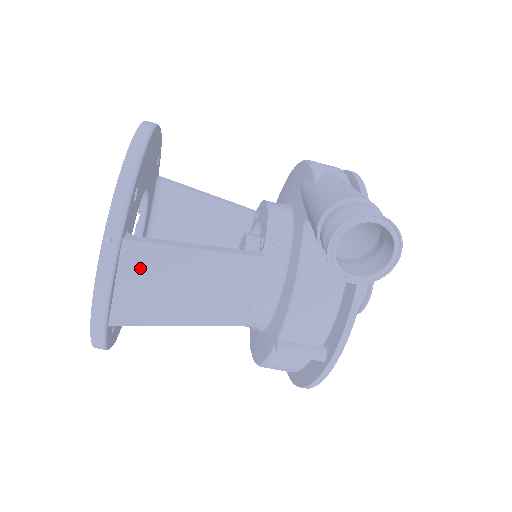
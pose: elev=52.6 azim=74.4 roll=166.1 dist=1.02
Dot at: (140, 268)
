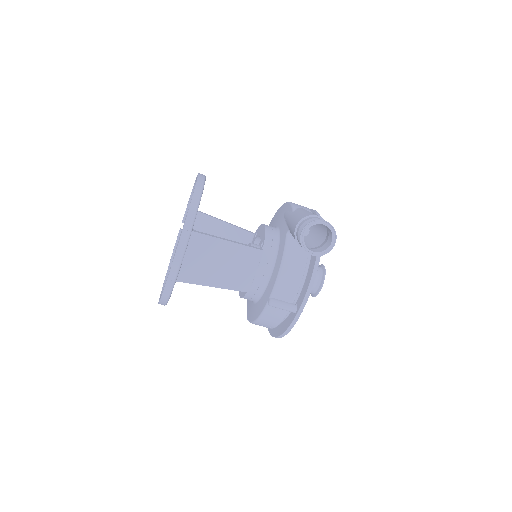
Dot at: (198, 249)
